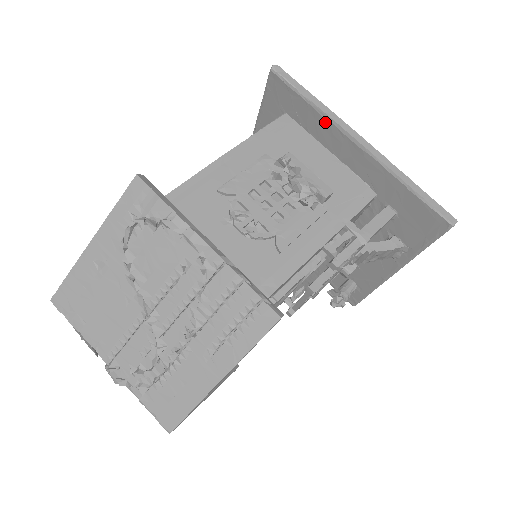
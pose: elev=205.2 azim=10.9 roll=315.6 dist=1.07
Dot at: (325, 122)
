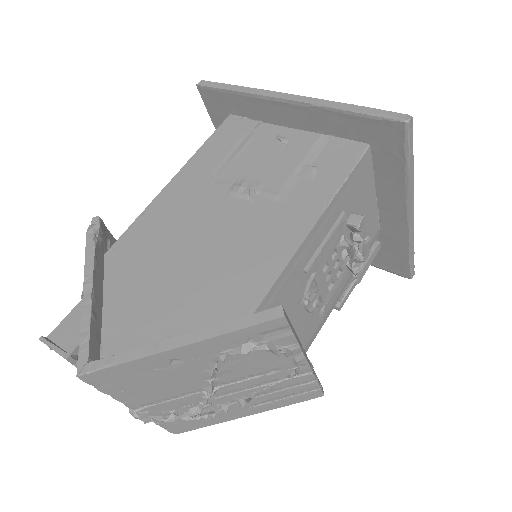
Dot at: (401, 188)
